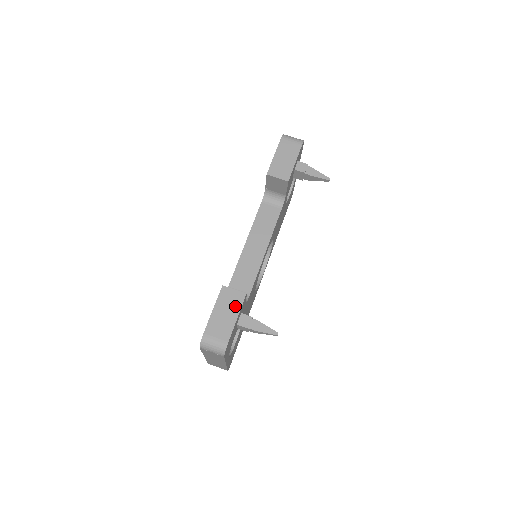
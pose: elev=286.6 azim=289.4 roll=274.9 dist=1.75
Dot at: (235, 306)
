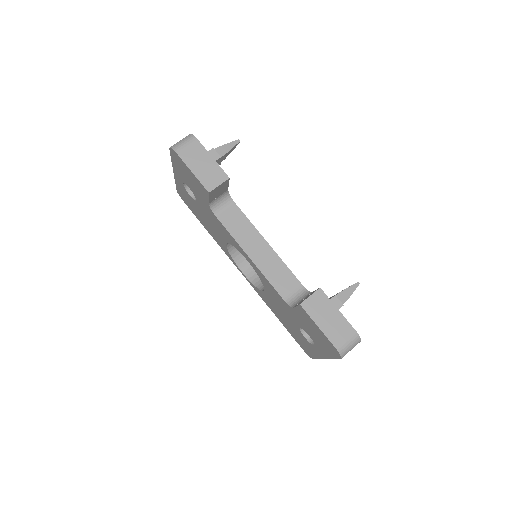
Dot at: (326, 305)
